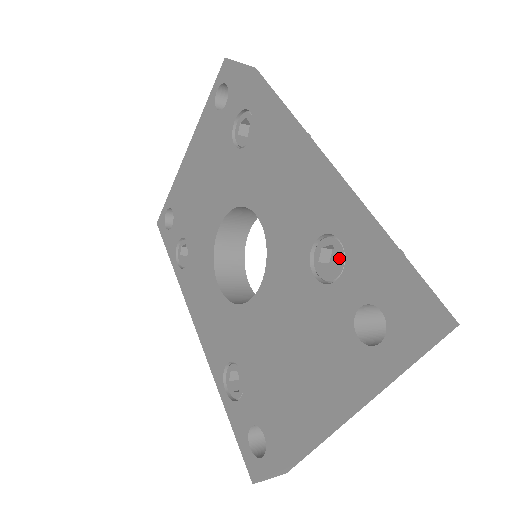
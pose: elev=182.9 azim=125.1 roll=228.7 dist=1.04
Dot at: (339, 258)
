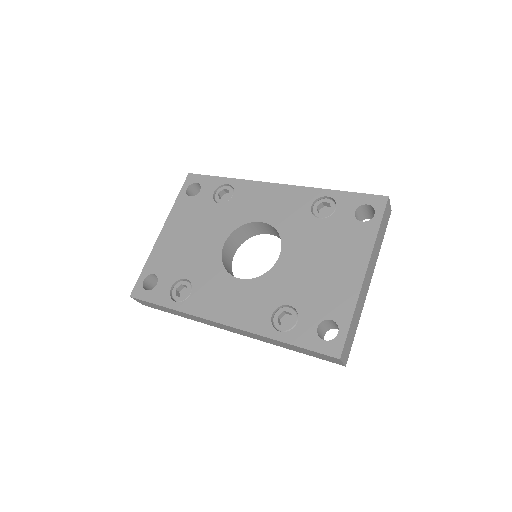
Dot at: (330, 204)
